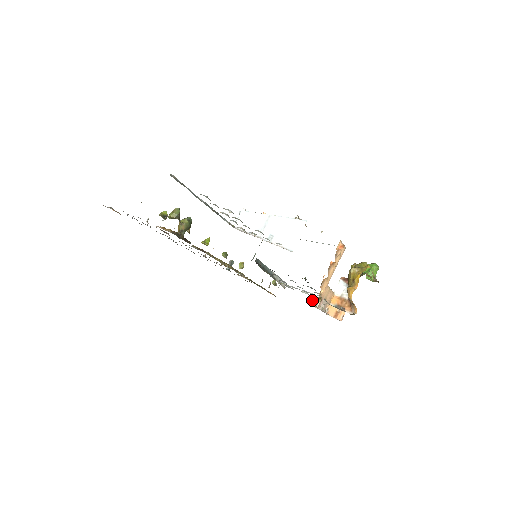
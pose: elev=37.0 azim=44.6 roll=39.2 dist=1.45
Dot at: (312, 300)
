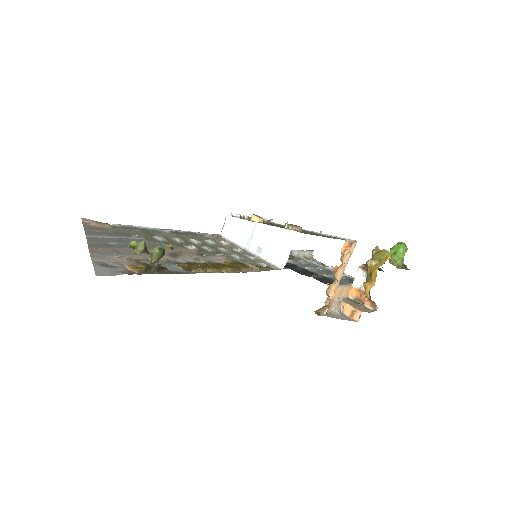
Dot at: occluded
